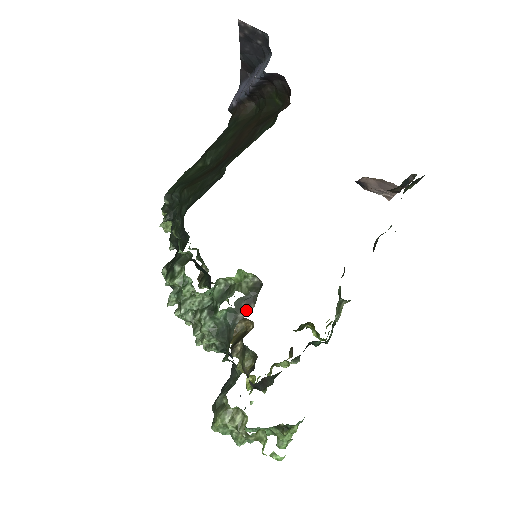
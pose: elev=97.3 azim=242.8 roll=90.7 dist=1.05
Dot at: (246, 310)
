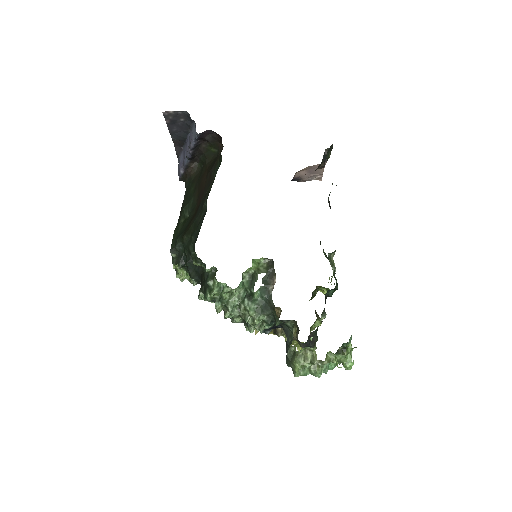
Dot at: (272, 283)
